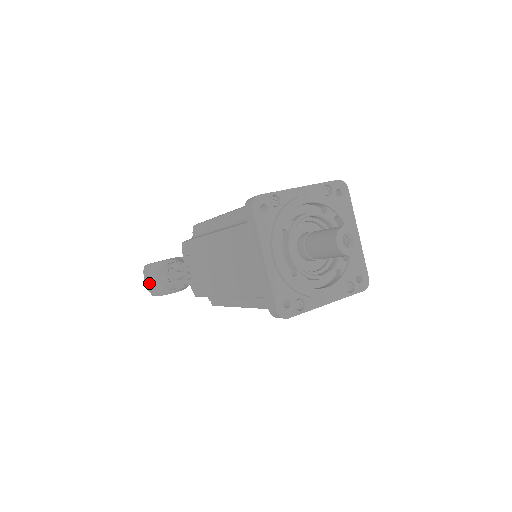
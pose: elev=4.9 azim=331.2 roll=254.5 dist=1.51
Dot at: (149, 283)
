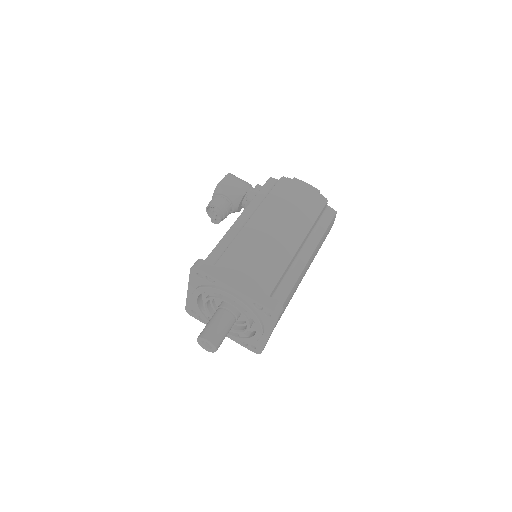
Dot at: occluded
